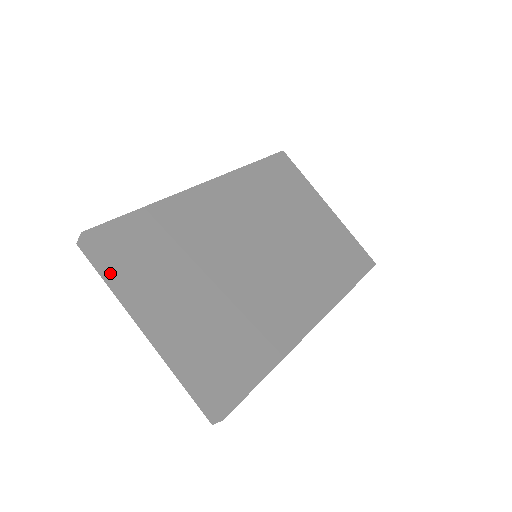
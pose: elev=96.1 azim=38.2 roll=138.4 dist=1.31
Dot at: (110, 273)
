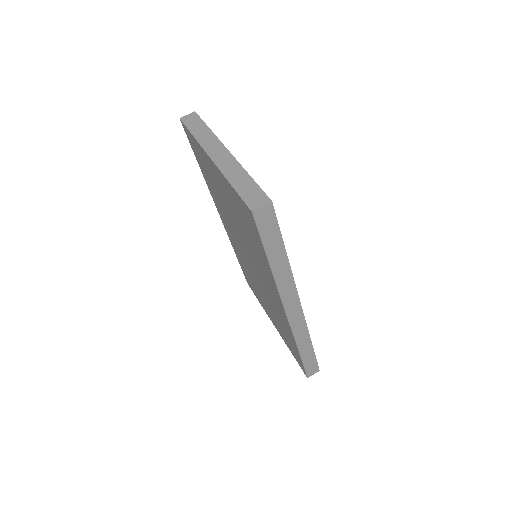
Dot at: (205, 127)
